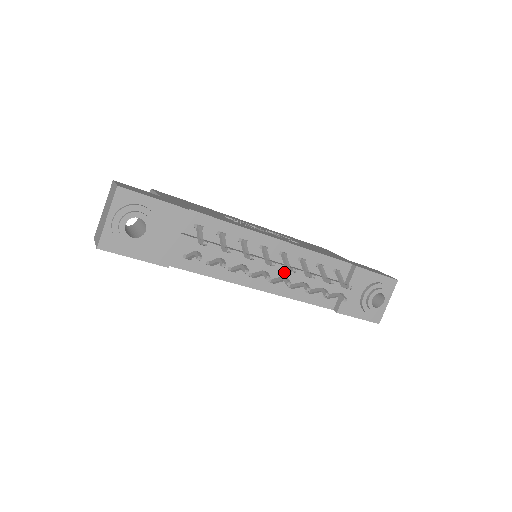
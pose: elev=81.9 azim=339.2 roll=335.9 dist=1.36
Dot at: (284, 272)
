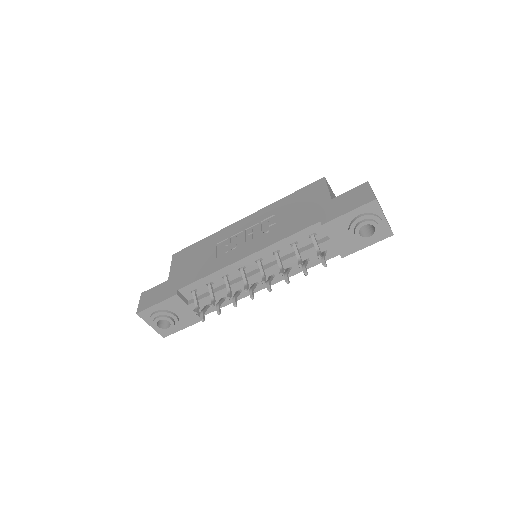
Dot at: (269, 272)
